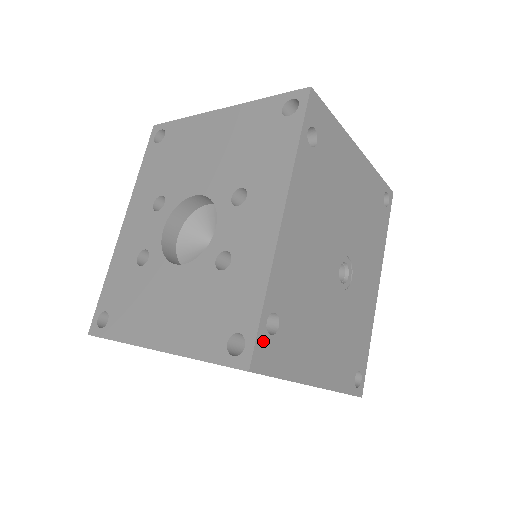
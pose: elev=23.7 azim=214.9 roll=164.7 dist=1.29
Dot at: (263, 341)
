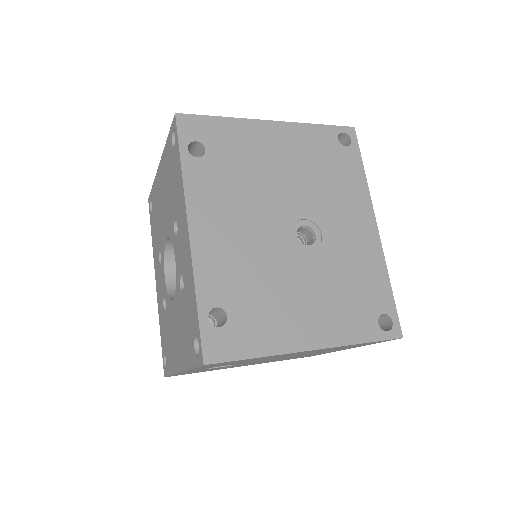
Dot at: (211, 335)
